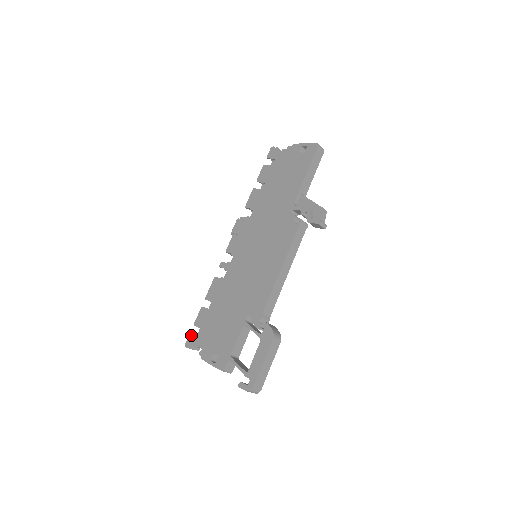
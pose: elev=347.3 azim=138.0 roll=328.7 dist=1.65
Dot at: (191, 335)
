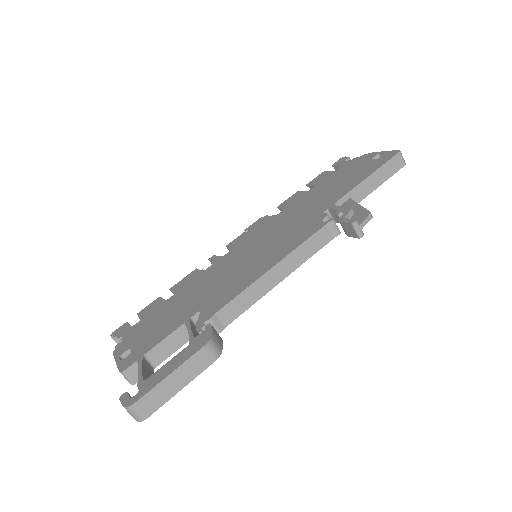
Dot at: (126, 324)
